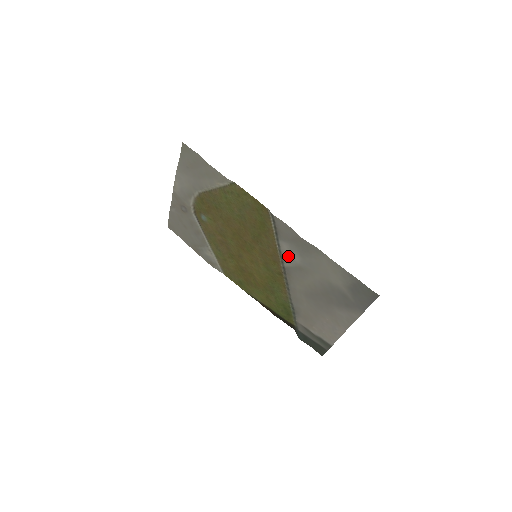
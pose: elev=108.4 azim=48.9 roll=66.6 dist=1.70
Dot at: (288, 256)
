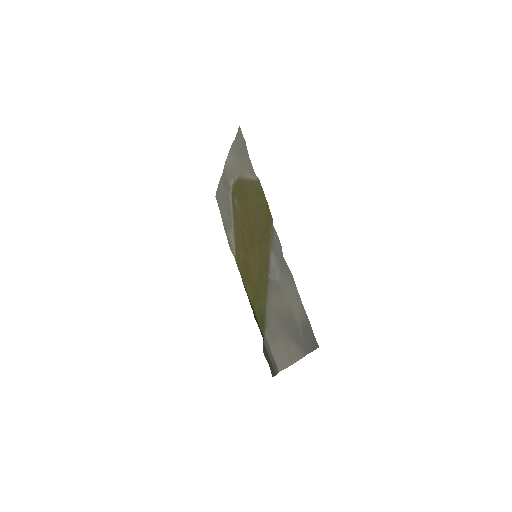
Dot at: (273, 269)
